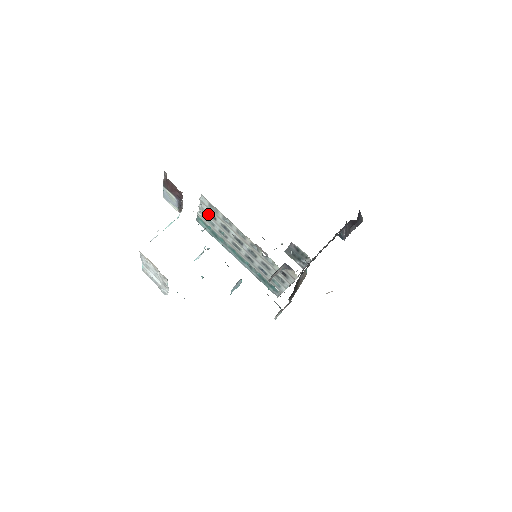
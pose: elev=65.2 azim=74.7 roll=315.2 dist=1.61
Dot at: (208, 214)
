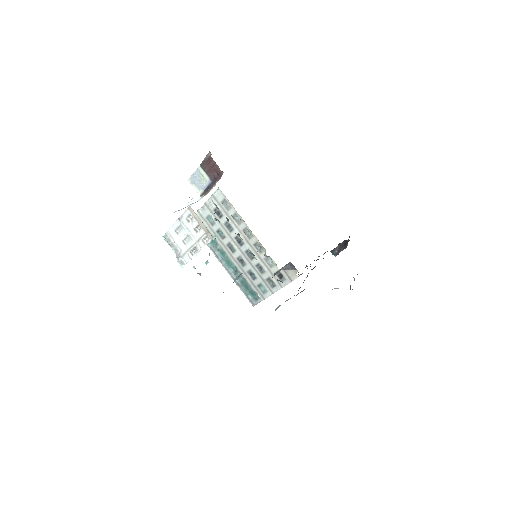
Dot at: (214, 211)
